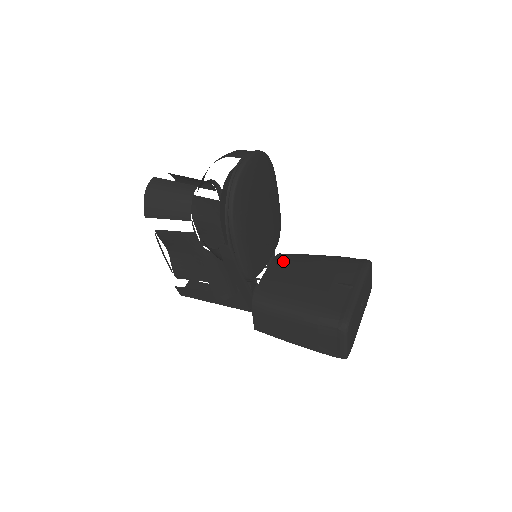
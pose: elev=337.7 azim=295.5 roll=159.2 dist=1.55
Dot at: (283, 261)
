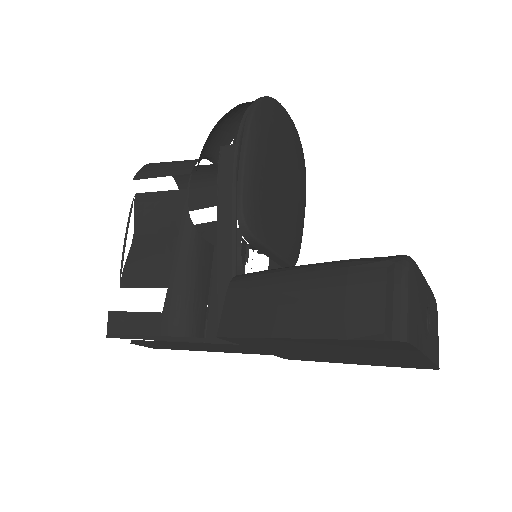
Dot at: occluded
